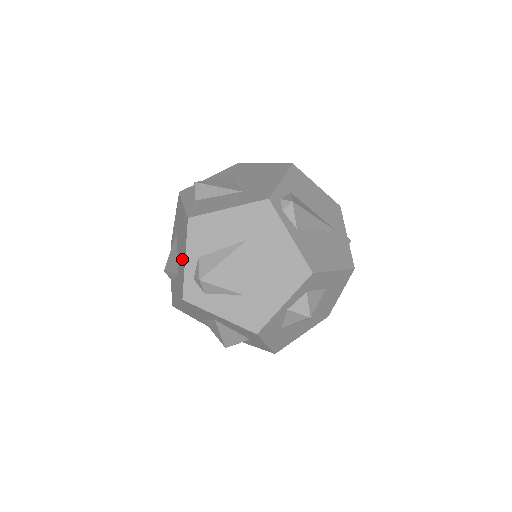
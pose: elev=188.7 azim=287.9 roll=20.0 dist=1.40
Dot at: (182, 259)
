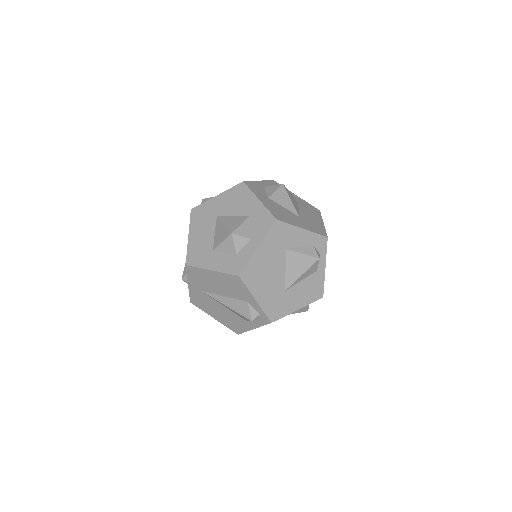
Dot at: occluded
